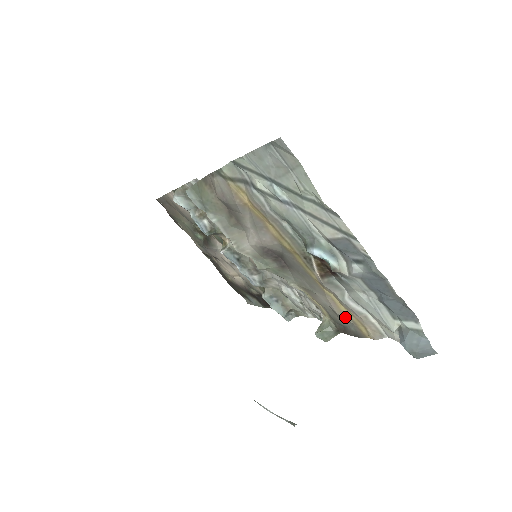
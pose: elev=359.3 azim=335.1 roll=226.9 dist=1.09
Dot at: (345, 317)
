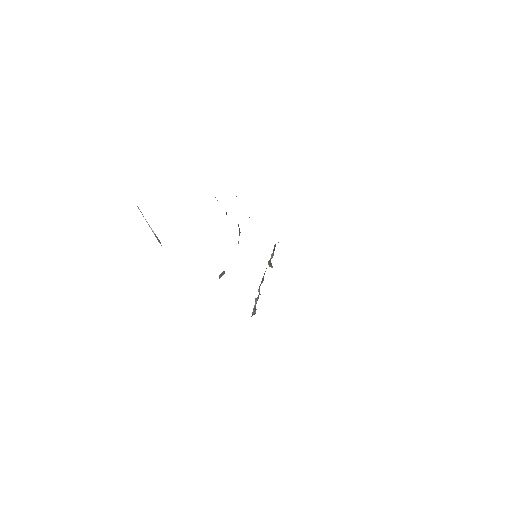
Dot at: occluded
